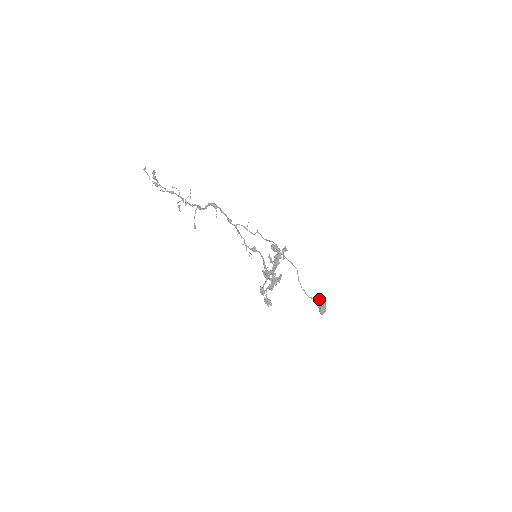
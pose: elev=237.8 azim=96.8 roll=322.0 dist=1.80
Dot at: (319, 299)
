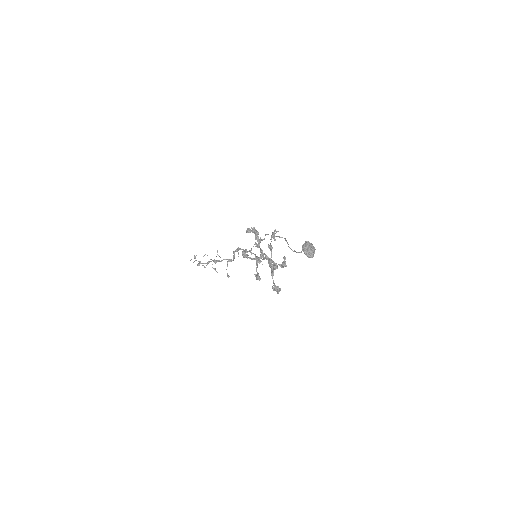
Dot at: occluded
